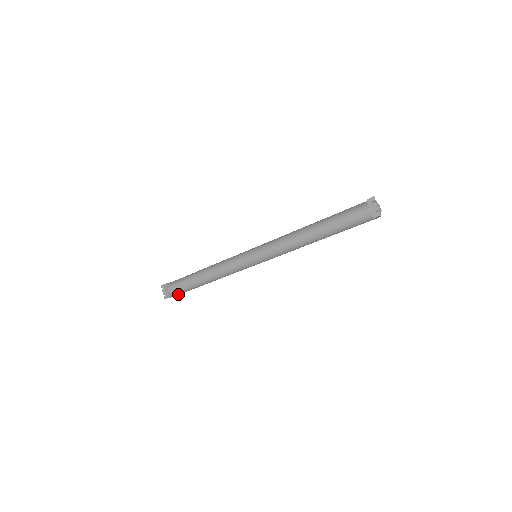
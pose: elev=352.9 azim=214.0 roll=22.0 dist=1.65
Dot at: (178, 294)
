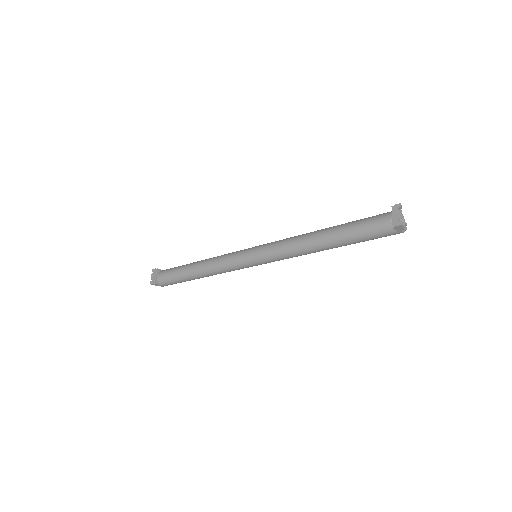
Dot at: (165, 284)
